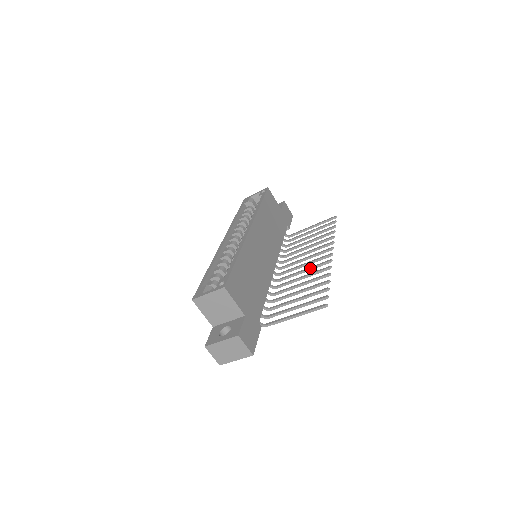
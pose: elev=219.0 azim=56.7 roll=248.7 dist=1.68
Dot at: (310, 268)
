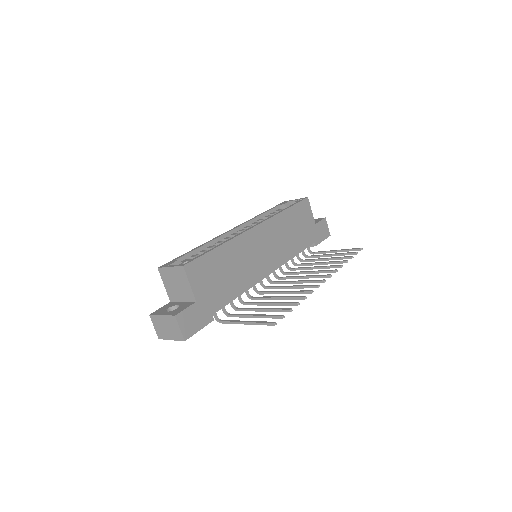
Dot at: (297, 286)
